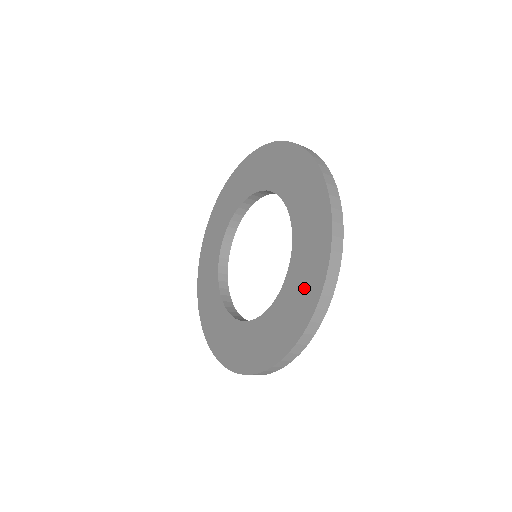
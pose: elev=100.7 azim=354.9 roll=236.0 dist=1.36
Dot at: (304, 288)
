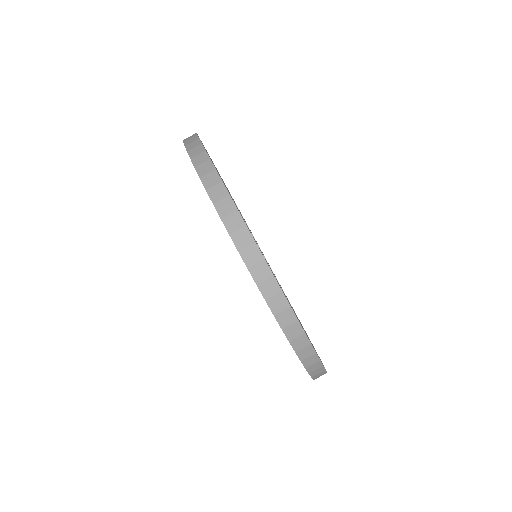
Dot at: occluded
